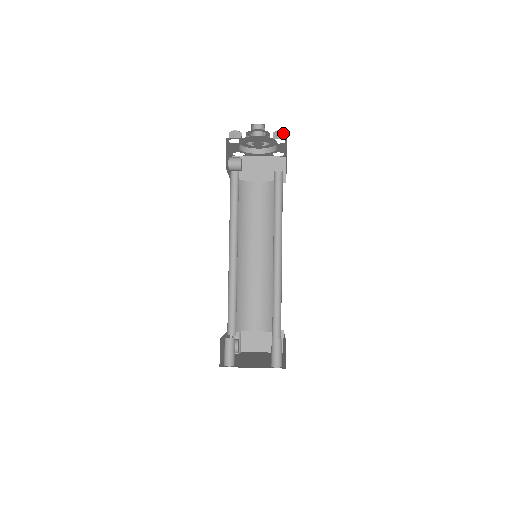
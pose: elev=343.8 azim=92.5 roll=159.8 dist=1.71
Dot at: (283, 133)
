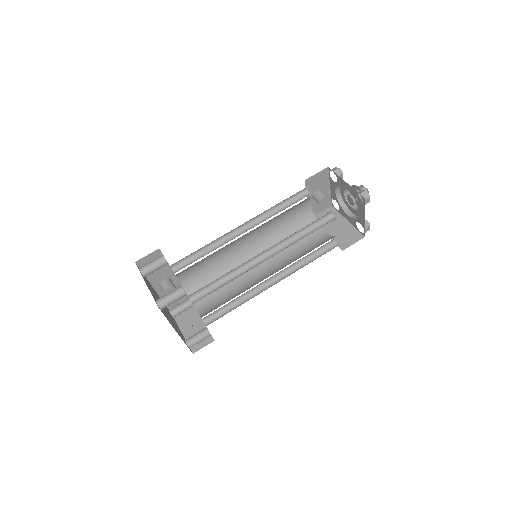
Dot at: (367, 195)
